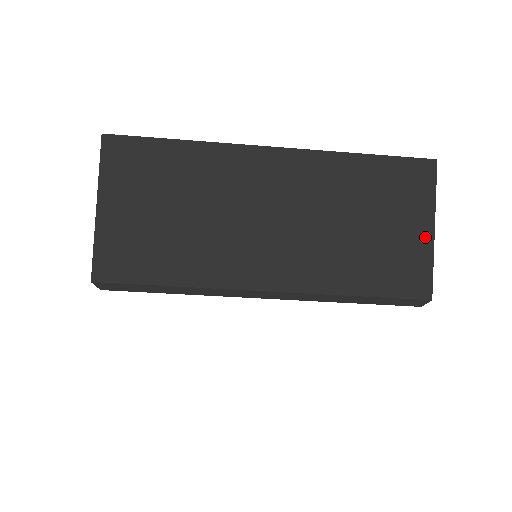
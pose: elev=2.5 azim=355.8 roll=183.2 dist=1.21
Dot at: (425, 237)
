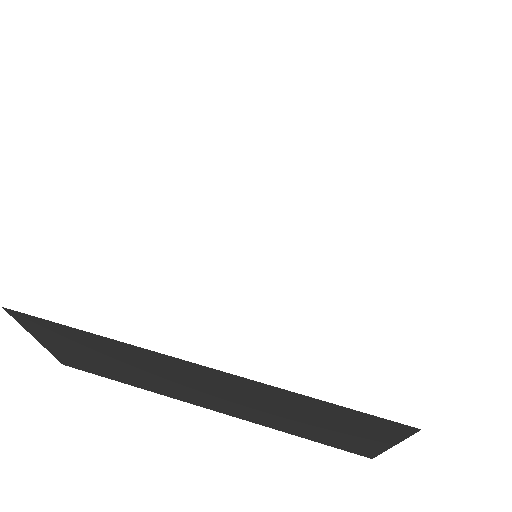
Dot at: (379, 445)
